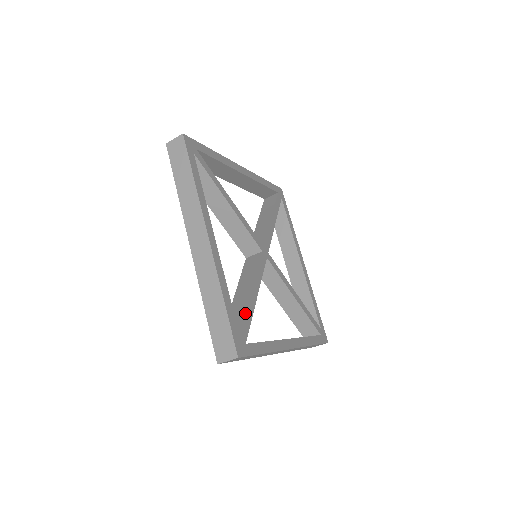
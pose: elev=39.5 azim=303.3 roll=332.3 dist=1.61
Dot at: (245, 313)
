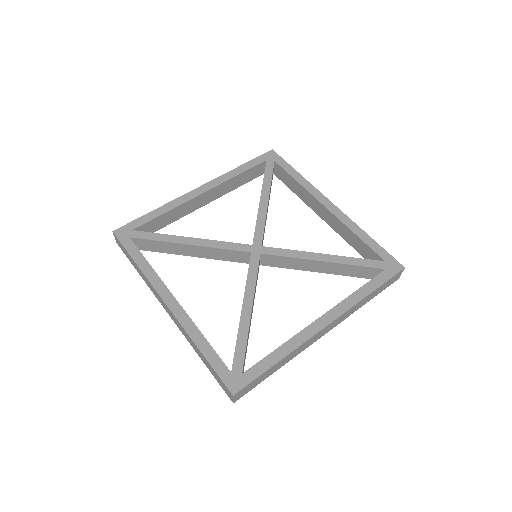
Dot at: (236, 341)
